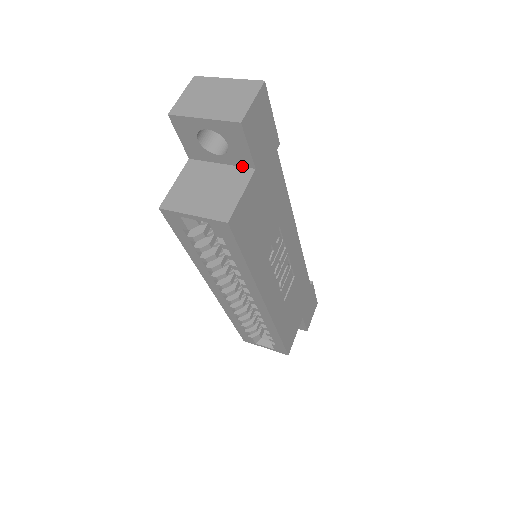
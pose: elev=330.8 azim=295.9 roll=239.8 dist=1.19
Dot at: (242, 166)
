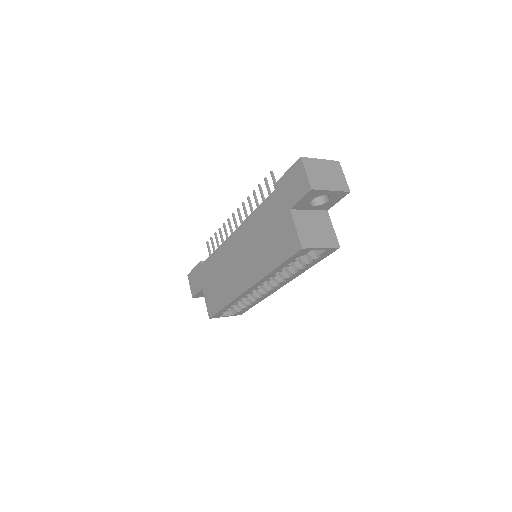
Dot at: (321, 210)
